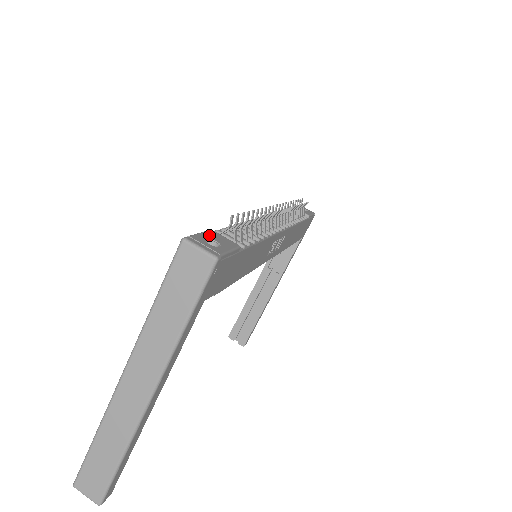
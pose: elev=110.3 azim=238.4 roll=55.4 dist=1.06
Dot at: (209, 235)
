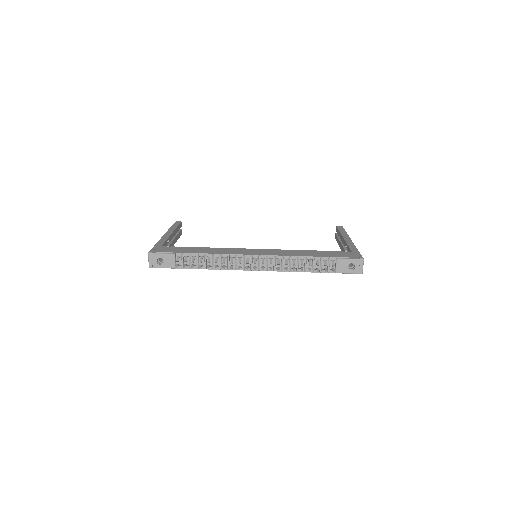
Dot at: (165, 257)
